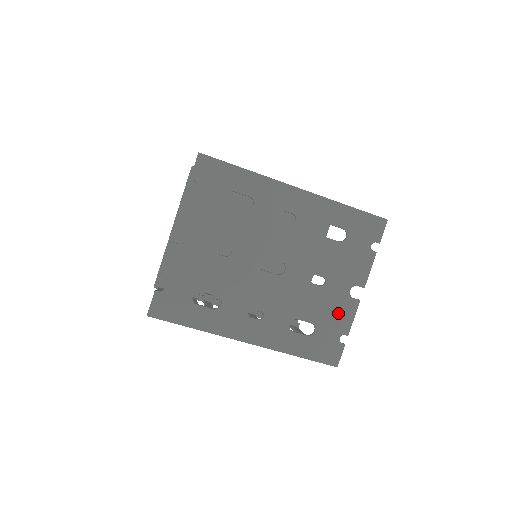
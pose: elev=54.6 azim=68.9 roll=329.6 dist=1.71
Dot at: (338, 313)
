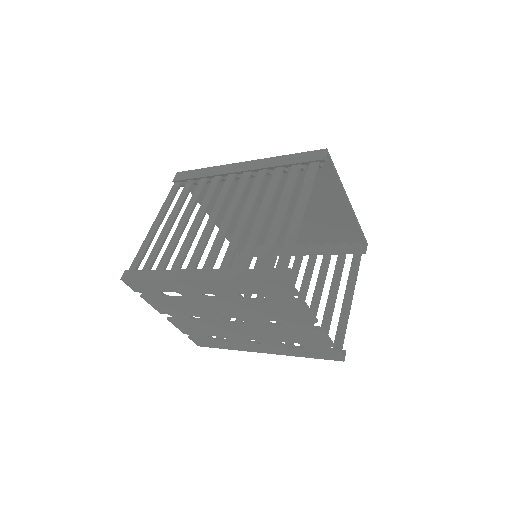
Dot at: (311, 337)
